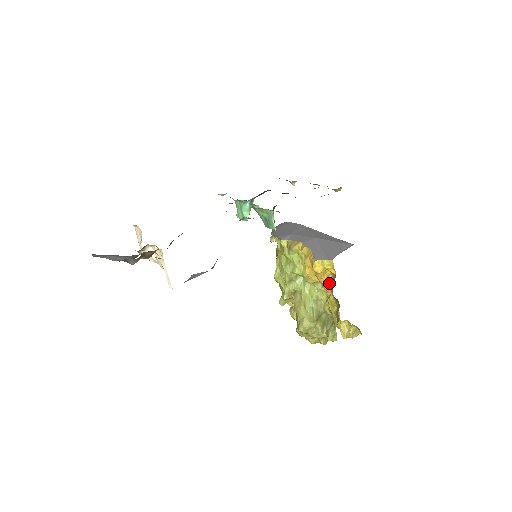
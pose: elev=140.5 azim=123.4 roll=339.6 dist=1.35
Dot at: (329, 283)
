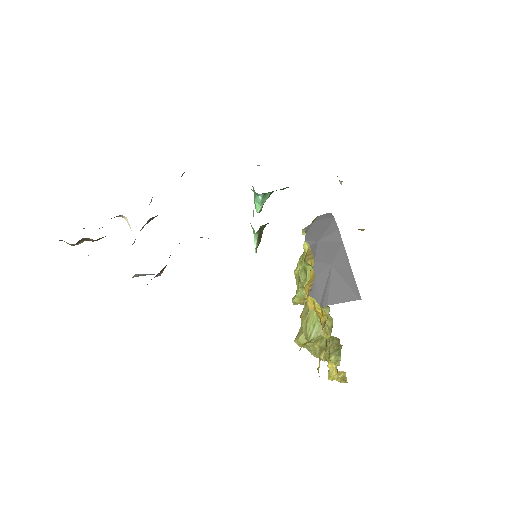
Dot at: (321, 323)
